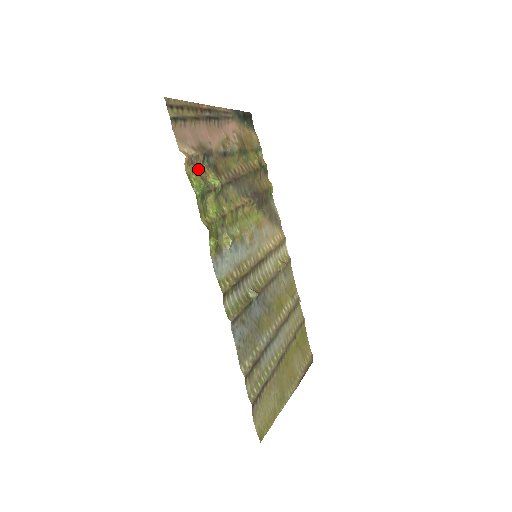
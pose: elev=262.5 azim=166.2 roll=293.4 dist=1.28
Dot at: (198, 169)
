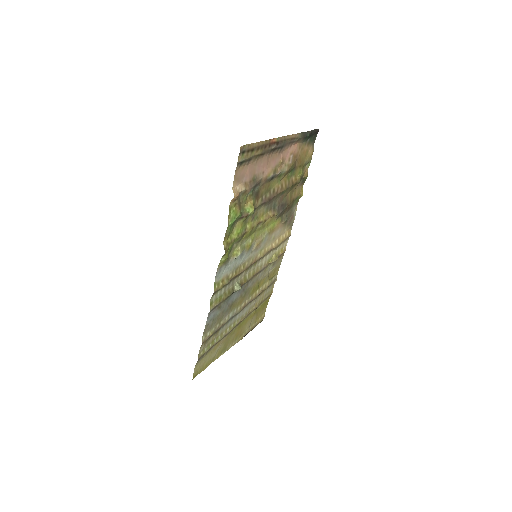
Dot at: (241, 200)
